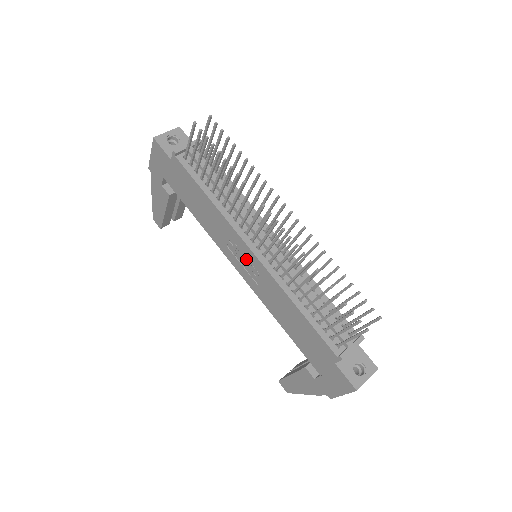
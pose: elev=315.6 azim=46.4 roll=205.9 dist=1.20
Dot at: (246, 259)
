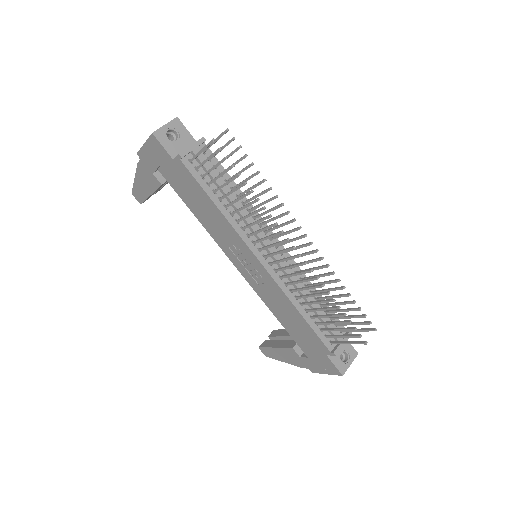
Dot at: (250, 264)
